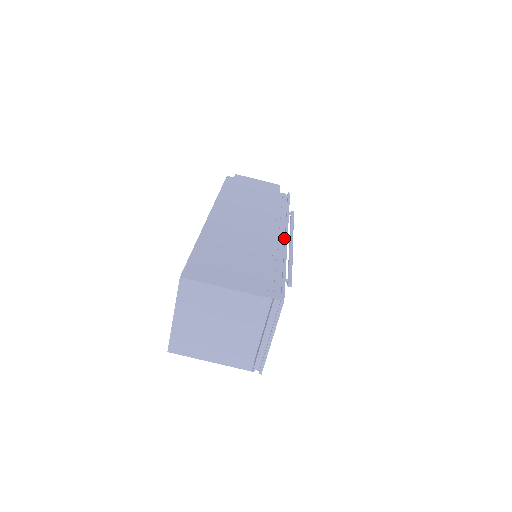
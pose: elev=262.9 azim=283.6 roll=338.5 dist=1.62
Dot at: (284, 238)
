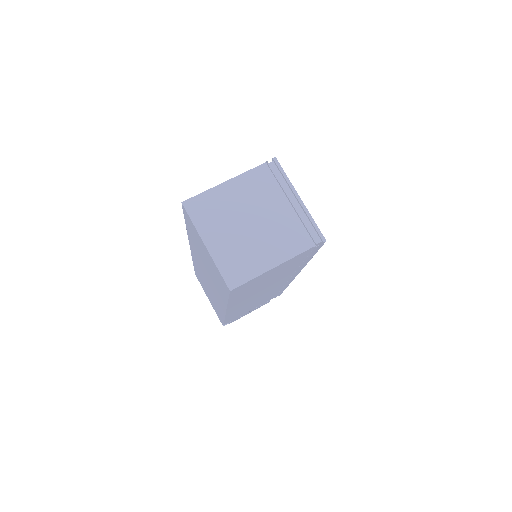
Dot at: occluded
